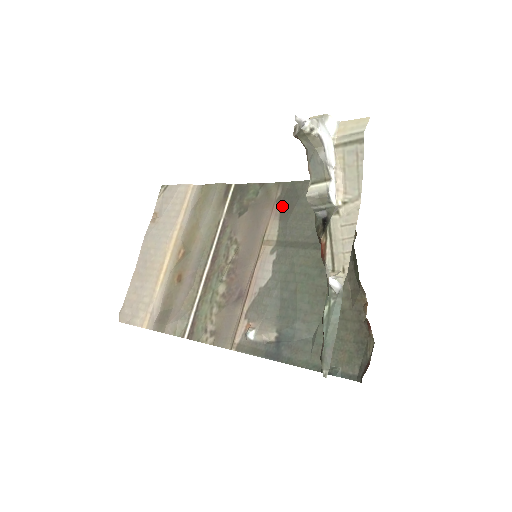
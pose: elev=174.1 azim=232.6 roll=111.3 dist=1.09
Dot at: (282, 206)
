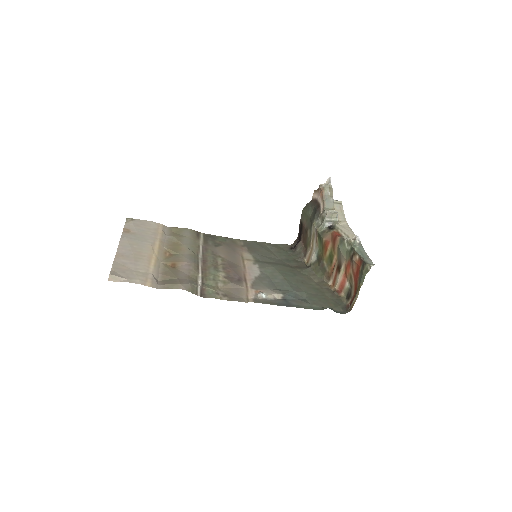
Dot at: (248, 248)
